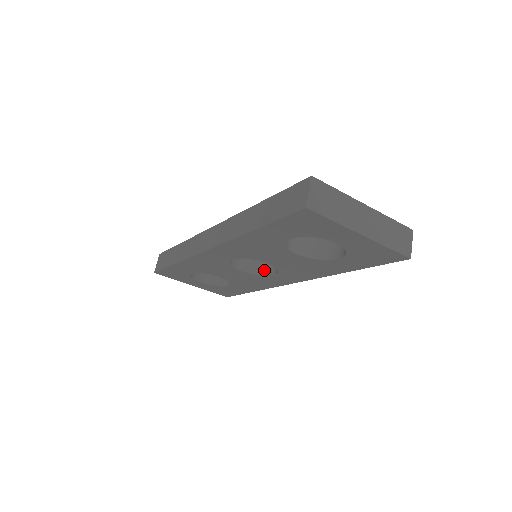
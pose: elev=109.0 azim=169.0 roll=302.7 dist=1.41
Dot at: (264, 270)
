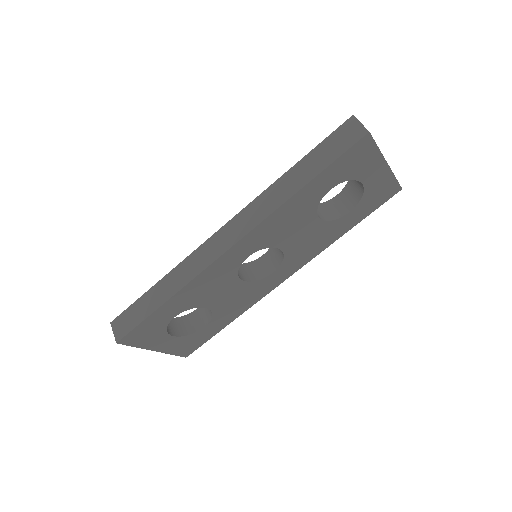
Dot at: (259, 274)
